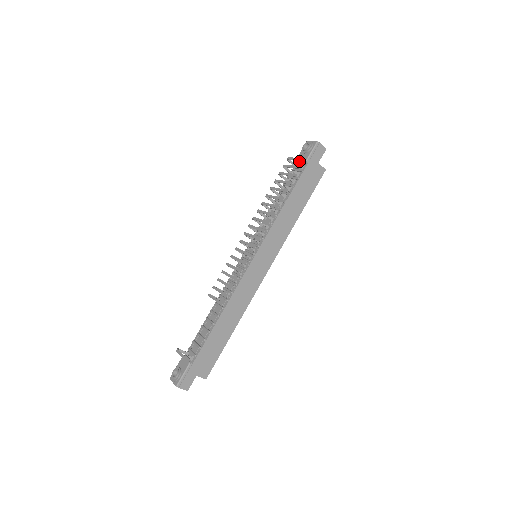
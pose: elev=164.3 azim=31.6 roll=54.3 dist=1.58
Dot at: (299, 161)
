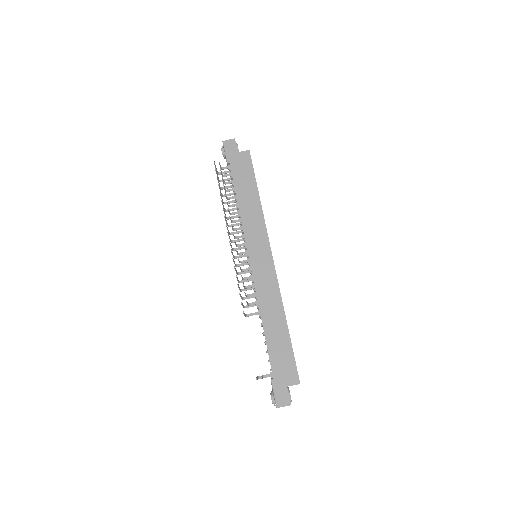
Dot at: (220, 167)
